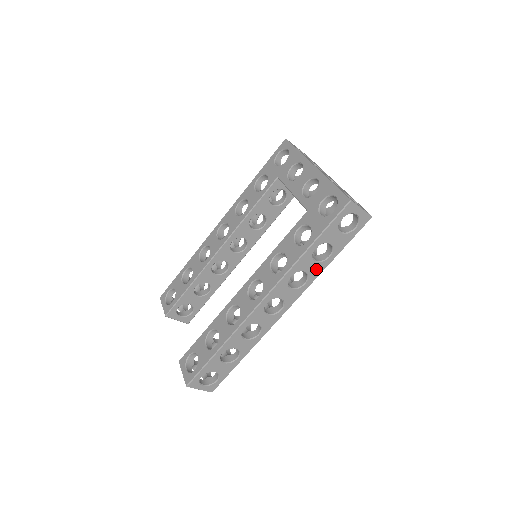
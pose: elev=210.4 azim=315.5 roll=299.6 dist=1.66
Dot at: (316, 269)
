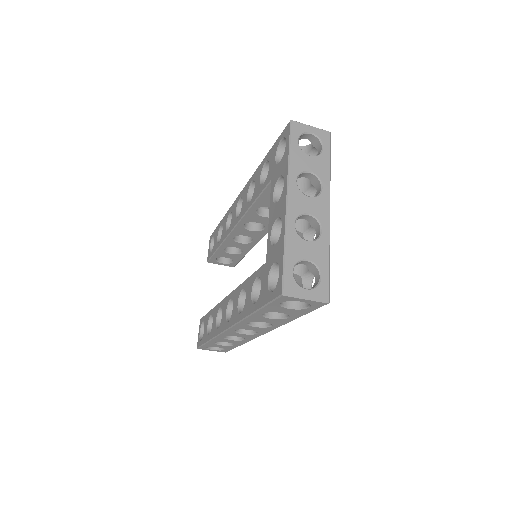
Dot at: (277, 321)
